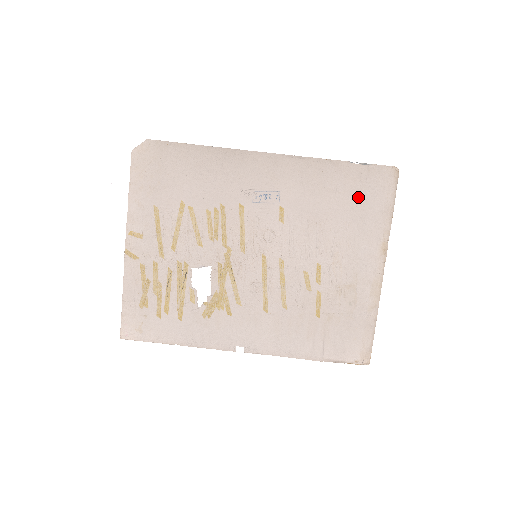
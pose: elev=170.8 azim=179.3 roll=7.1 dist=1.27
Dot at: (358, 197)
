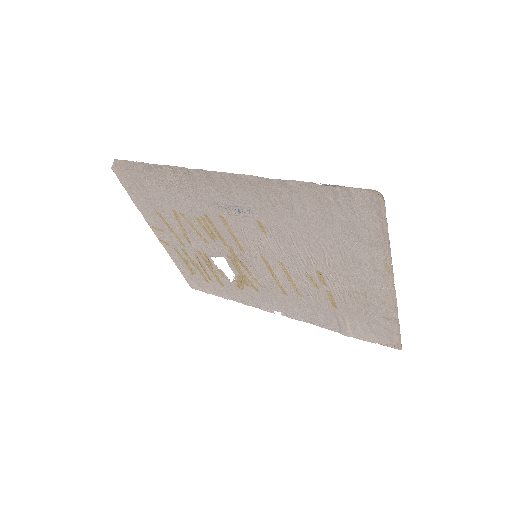
Dot at: (337, 219)
